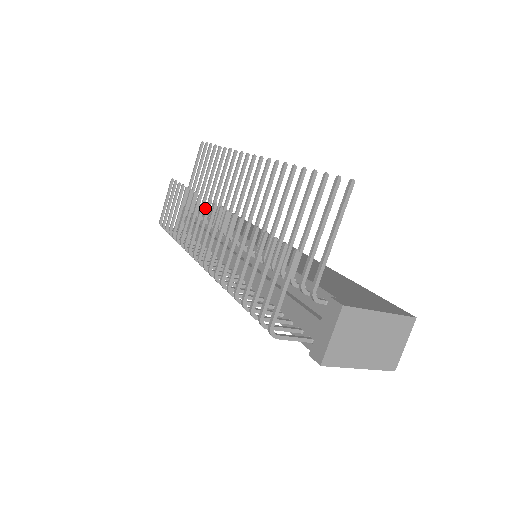
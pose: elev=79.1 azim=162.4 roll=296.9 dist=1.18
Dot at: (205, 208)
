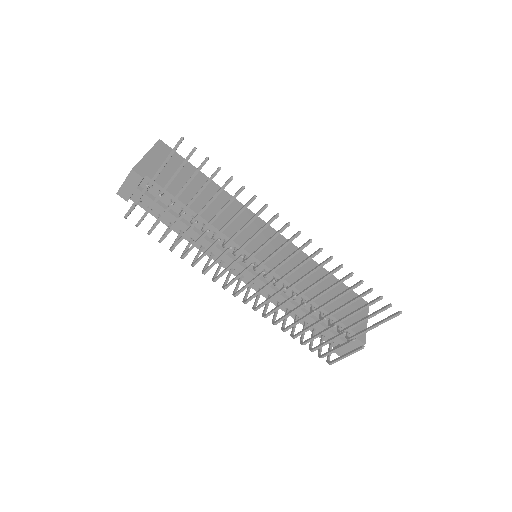
Dot at: (206, 225)
